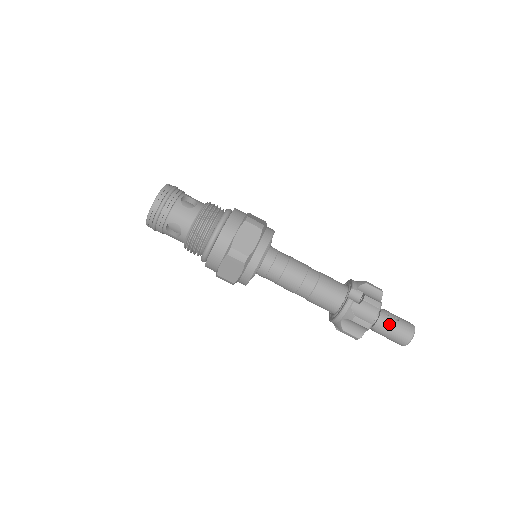
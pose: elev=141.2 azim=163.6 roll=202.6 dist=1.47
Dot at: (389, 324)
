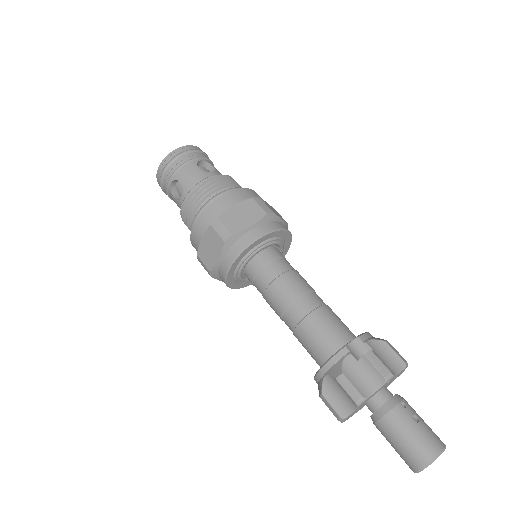
Dot at: (399, 419)
